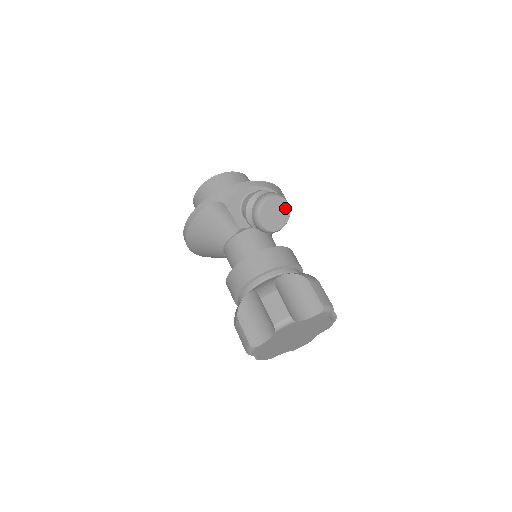
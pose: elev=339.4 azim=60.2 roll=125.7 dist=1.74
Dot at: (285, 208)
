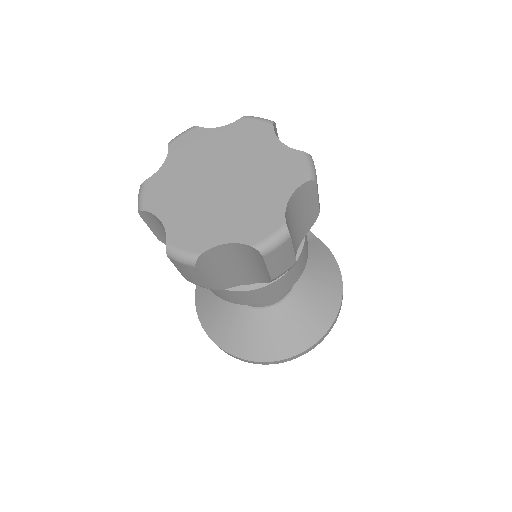
Dot at: occluded
